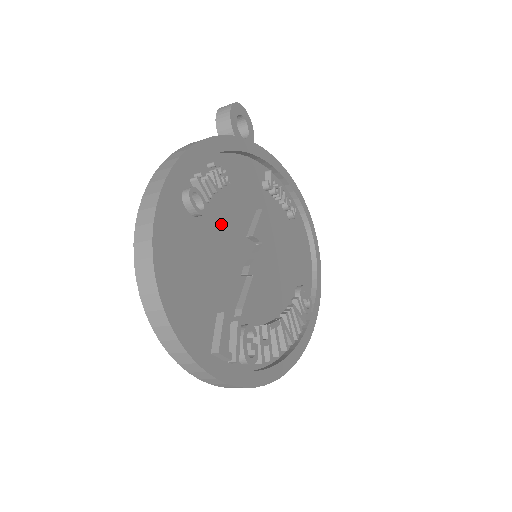
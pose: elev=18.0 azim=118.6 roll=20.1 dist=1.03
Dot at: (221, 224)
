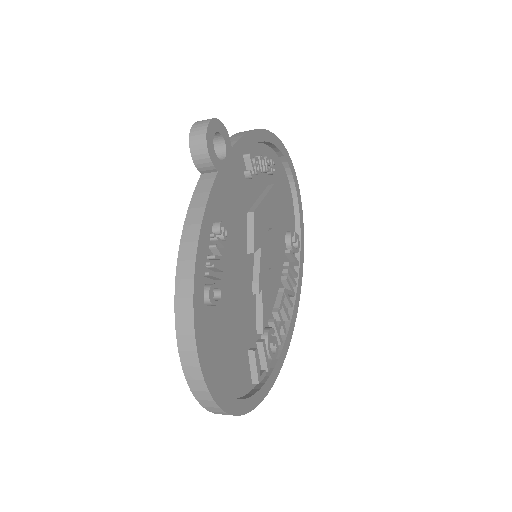
Dot at: (230, 274)
